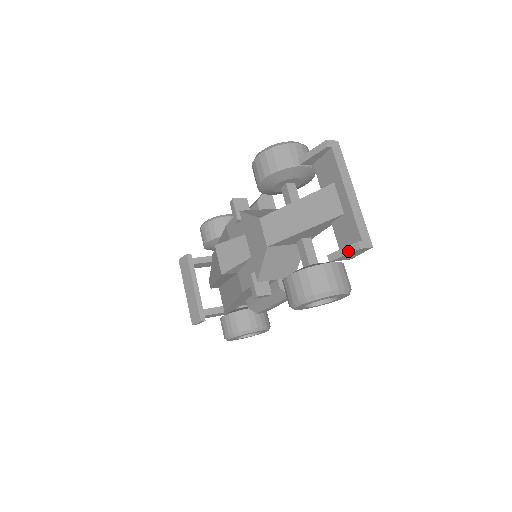
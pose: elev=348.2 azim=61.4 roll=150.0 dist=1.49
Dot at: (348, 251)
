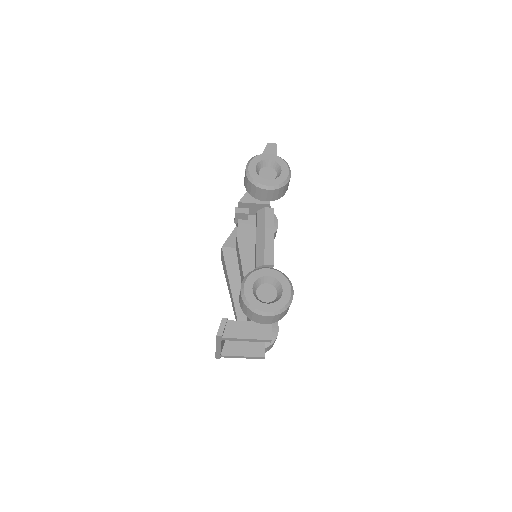
Dot at: (264, 149)
